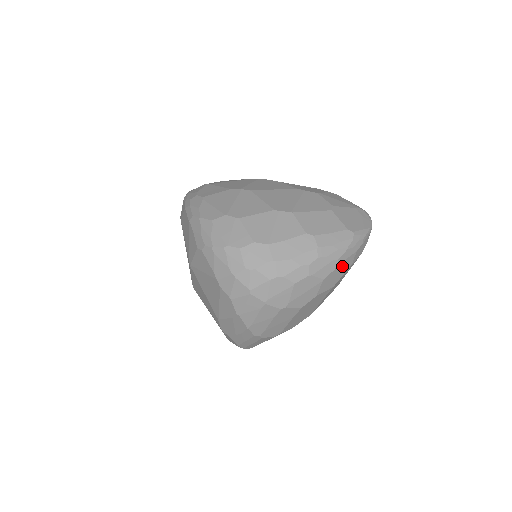
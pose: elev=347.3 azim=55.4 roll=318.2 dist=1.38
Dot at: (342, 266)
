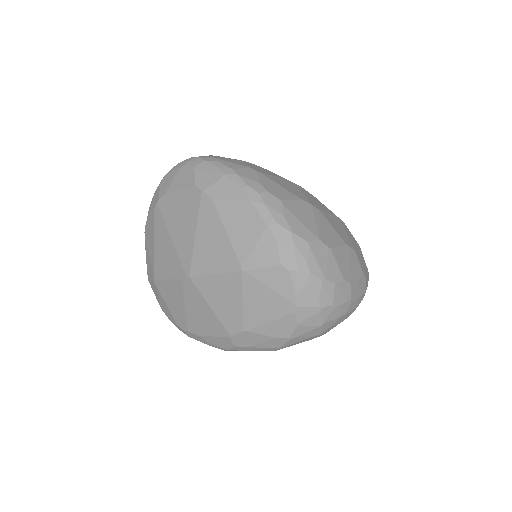
Dot at: occluded
